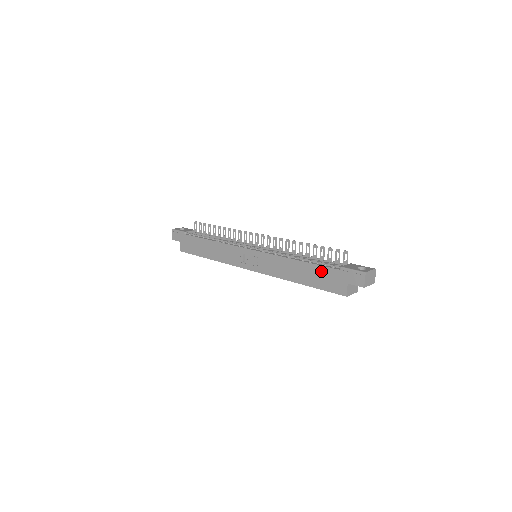
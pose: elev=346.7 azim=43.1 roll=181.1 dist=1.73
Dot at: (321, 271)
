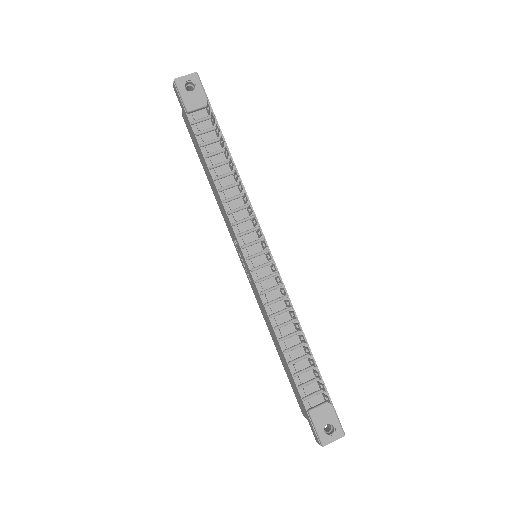
Dot at: (293, 383)
